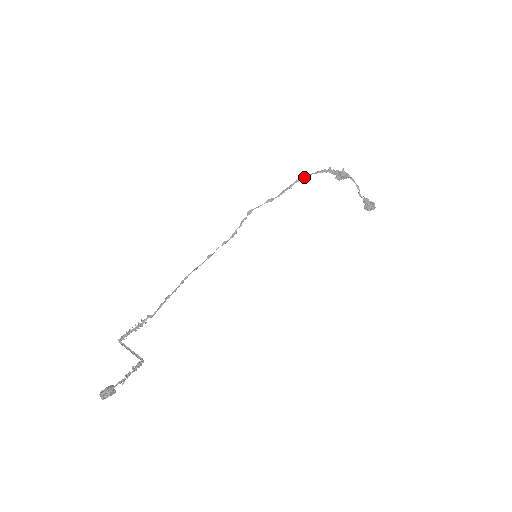
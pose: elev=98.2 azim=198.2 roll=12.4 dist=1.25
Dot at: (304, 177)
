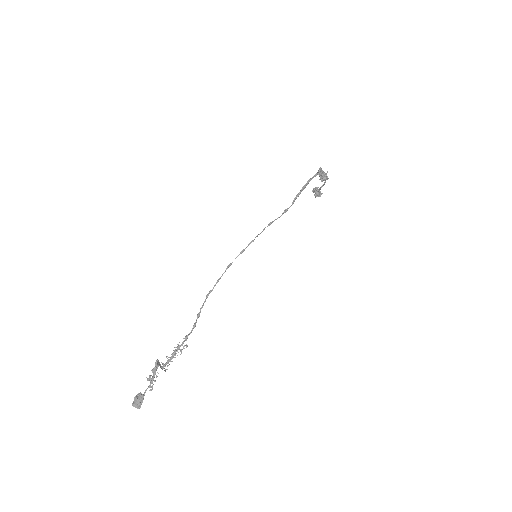
Dot at: occluded
